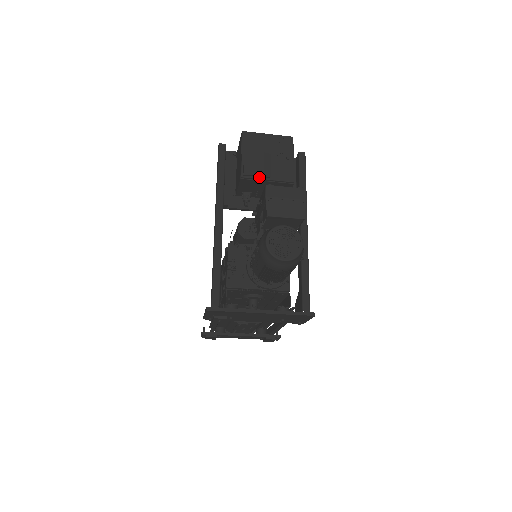
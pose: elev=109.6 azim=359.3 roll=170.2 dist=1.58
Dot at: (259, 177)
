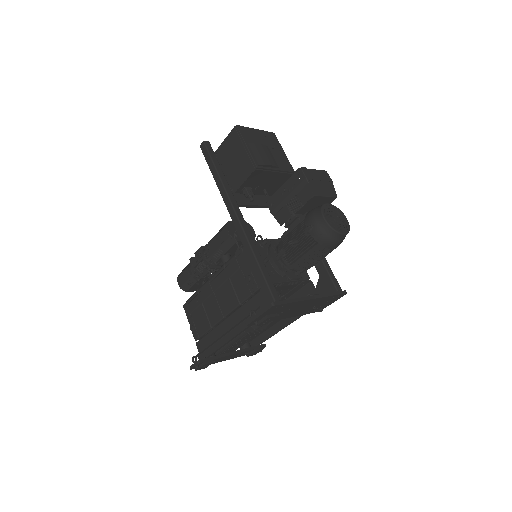
Dot at: (270, 167)
